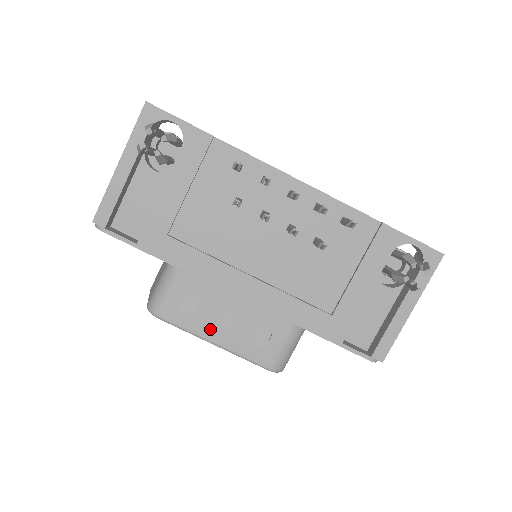
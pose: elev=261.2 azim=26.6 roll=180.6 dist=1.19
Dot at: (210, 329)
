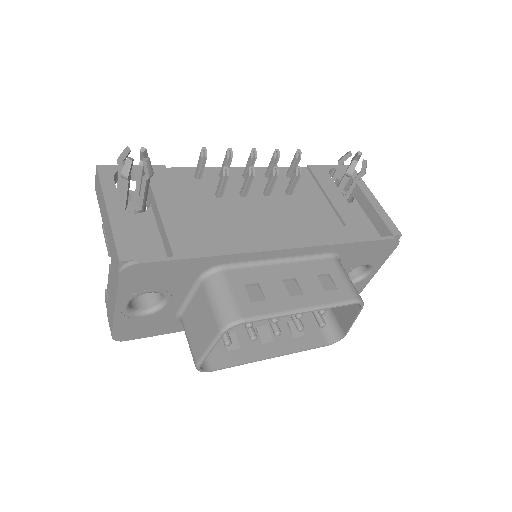
Dot at: (288, 300)
